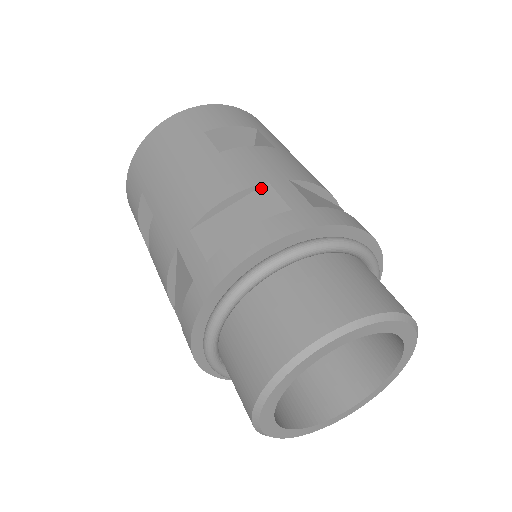
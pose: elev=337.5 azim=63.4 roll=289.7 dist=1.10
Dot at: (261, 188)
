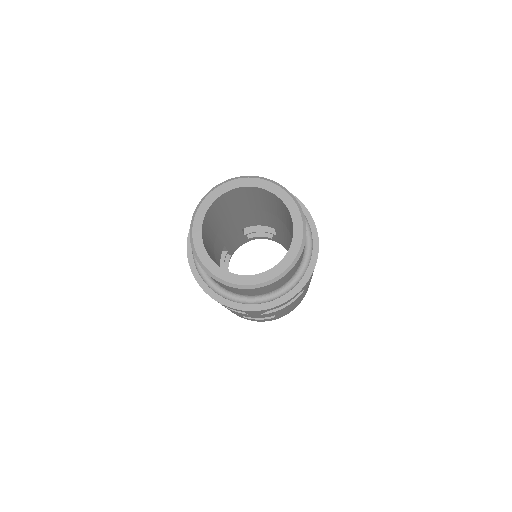
Dot at: occluded
